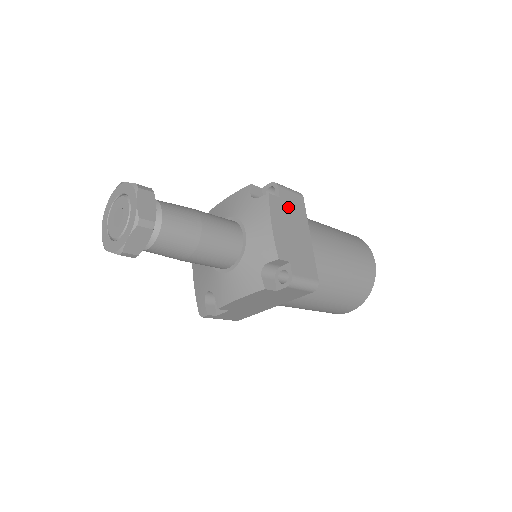
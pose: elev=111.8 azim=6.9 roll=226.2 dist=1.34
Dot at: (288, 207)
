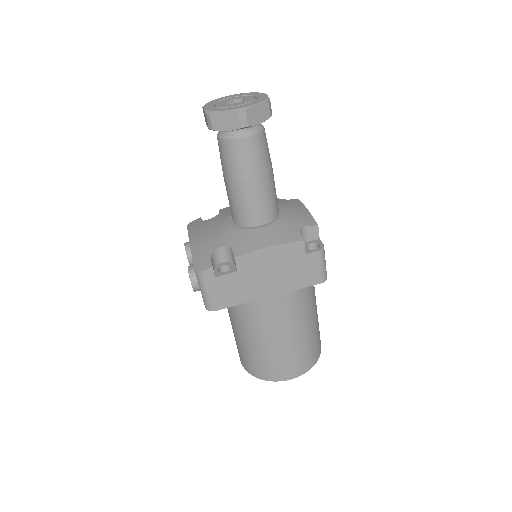
Dot at: occluded
